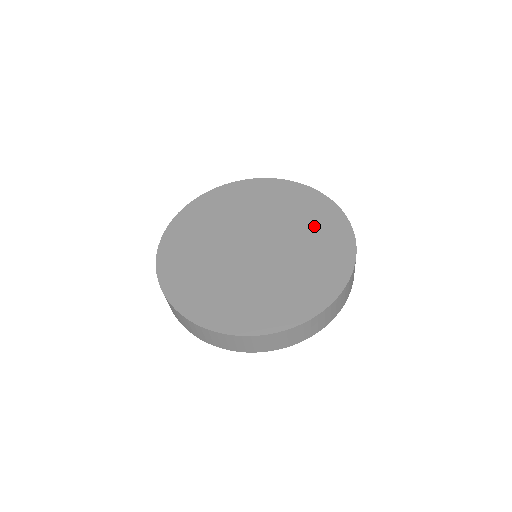
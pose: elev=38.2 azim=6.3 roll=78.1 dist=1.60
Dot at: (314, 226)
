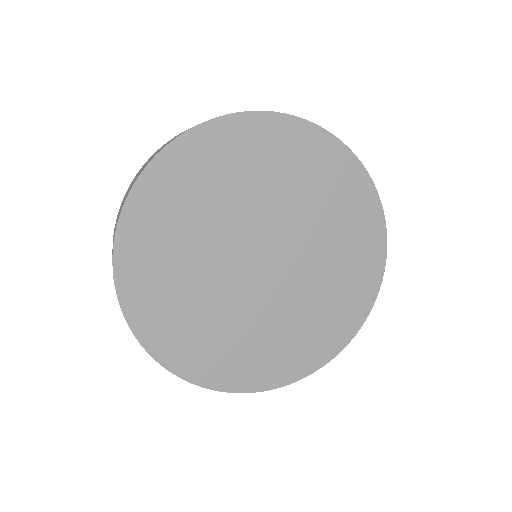
Dot at: (317, 186)
